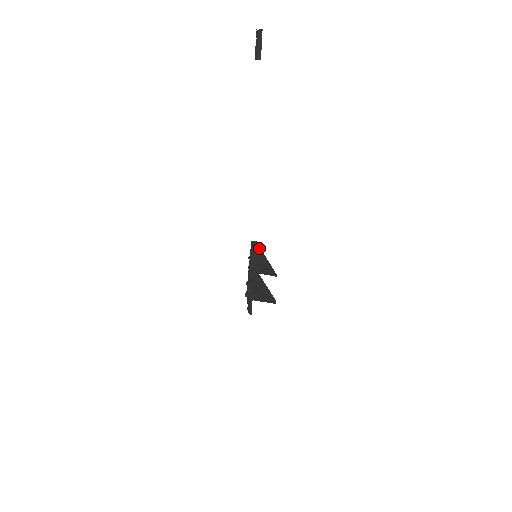
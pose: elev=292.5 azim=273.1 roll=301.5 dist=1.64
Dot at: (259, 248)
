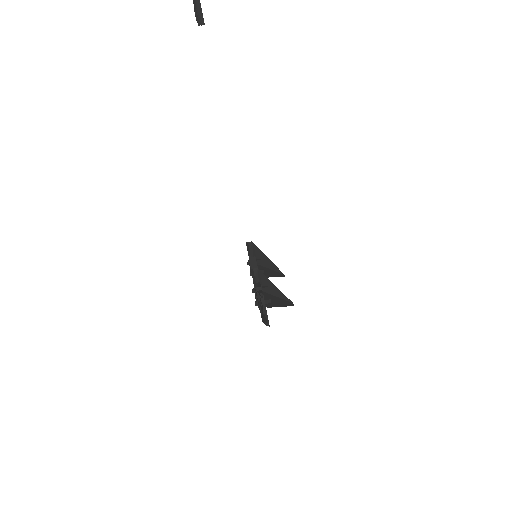
Dot at: (257, 249)
